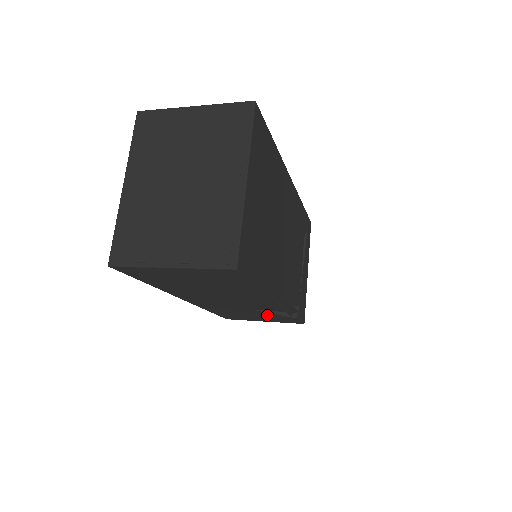
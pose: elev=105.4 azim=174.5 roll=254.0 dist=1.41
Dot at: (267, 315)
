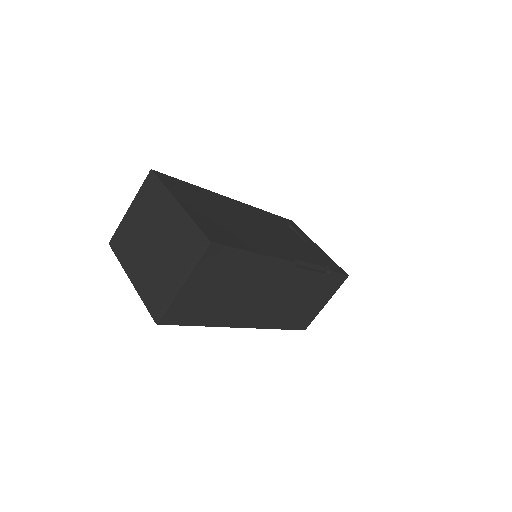
Dot at: (312, 290)
